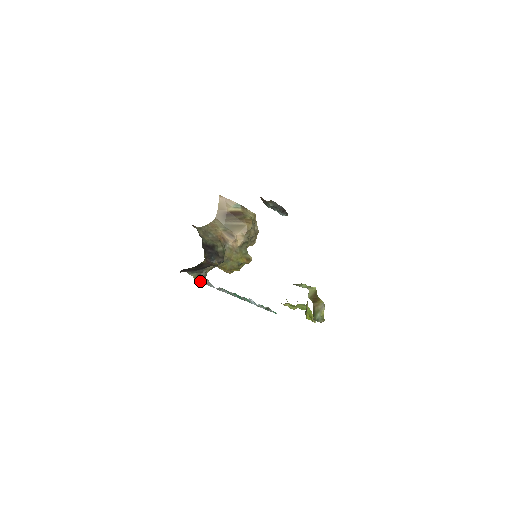
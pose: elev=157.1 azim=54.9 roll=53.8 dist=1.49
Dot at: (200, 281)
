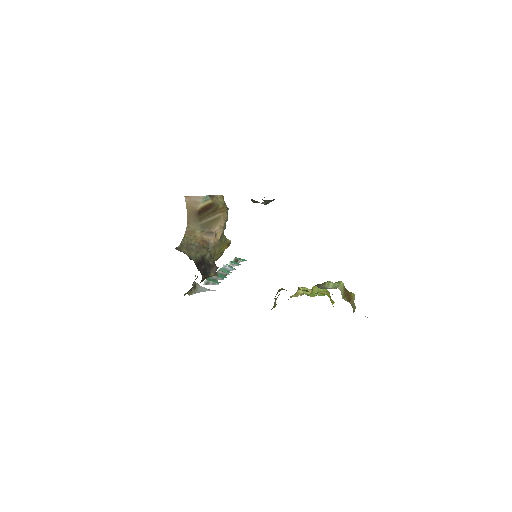
Dot at: (193, 292)
